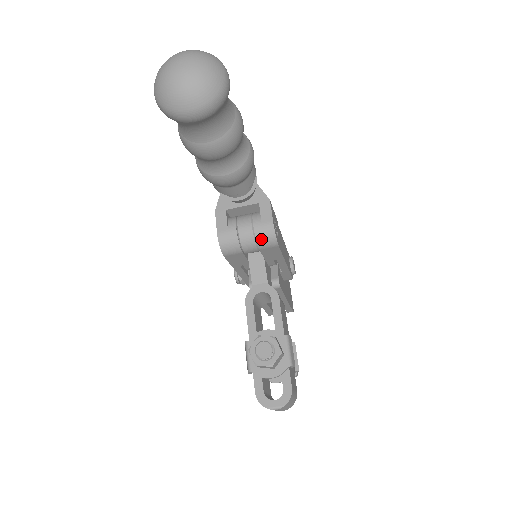
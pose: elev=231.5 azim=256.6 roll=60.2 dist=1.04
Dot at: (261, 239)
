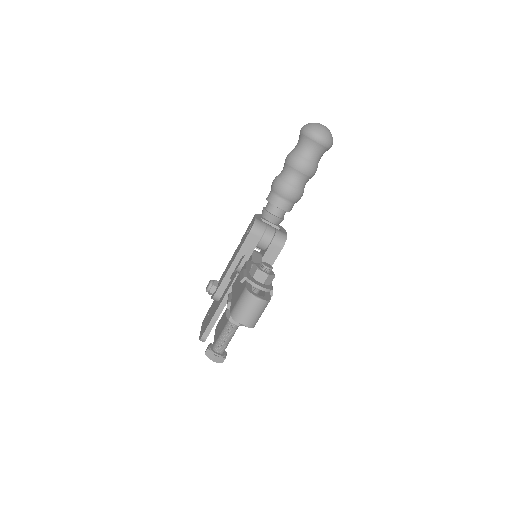
Dot at: (278, 236)
